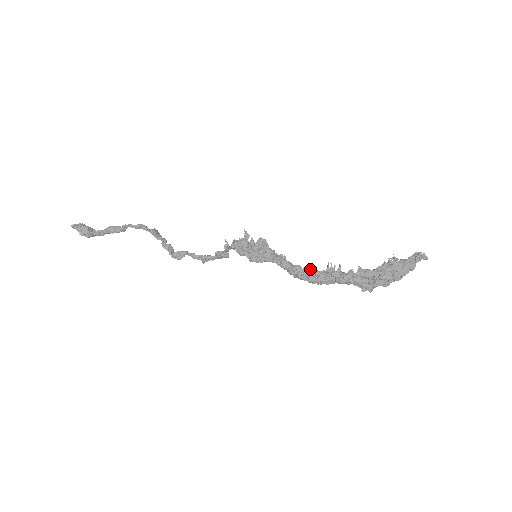
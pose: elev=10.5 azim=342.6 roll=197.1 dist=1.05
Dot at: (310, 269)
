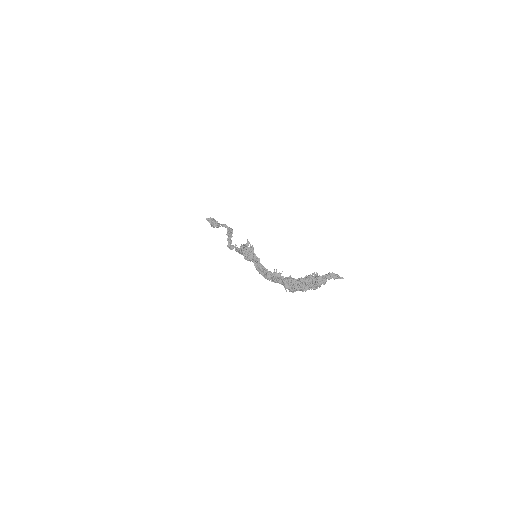
Dot at: (267, 271)
